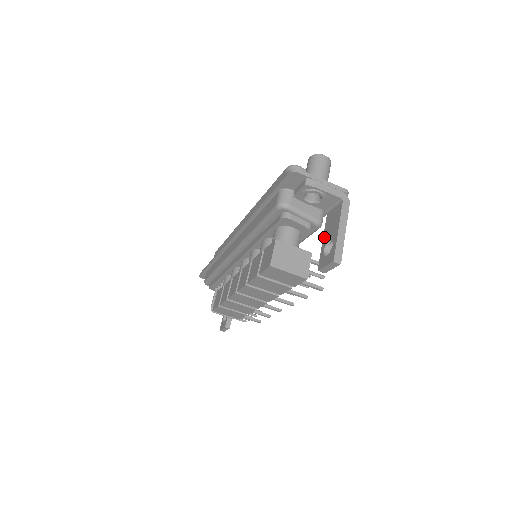
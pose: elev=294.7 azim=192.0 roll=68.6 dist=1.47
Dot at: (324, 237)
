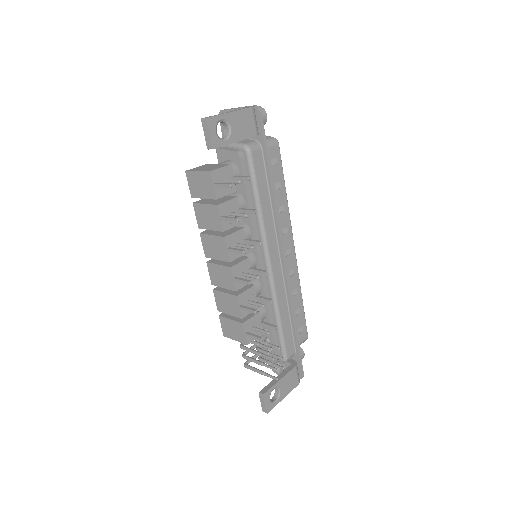
Dot at: occluded
